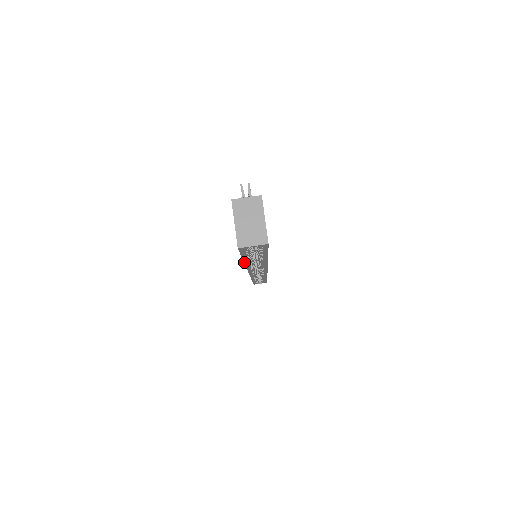
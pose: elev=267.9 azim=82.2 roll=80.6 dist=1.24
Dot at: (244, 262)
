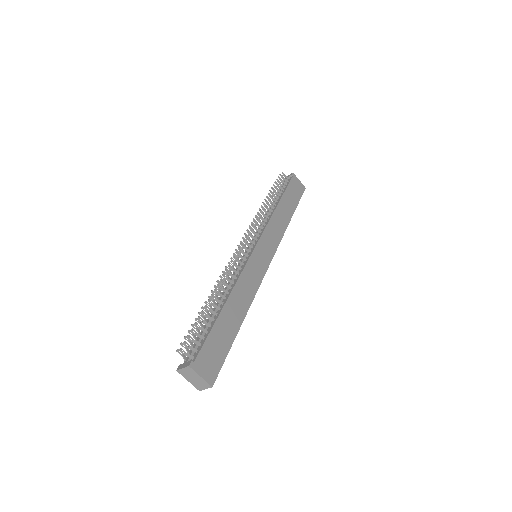
Dot at: occluded
